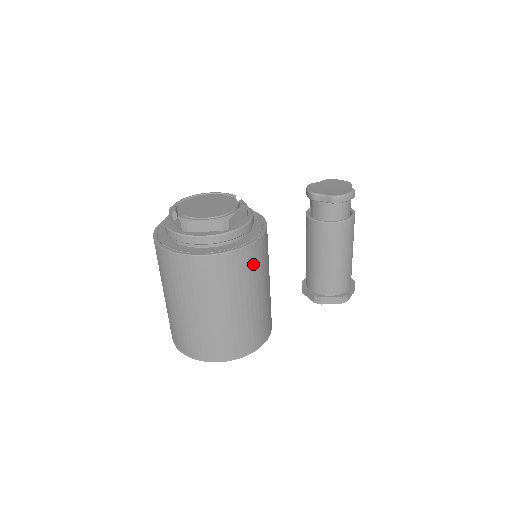
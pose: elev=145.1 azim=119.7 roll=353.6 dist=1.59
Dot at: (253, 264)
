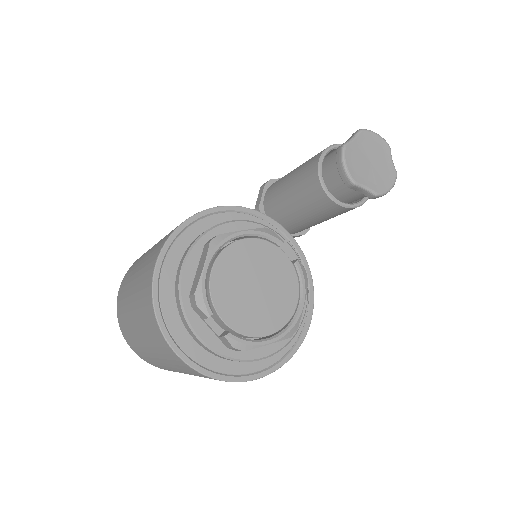
Dot at: occluded
